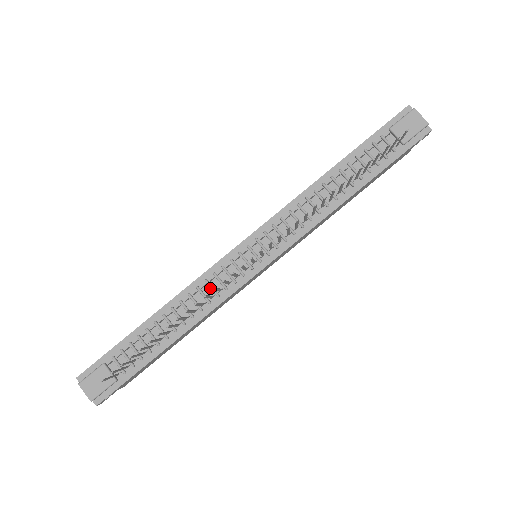
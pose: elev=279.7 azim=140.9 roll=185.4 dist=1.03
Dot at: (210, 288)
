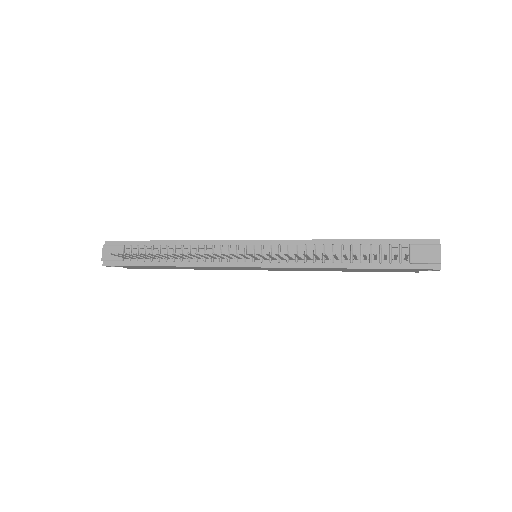
Dot at: (212, 252)
